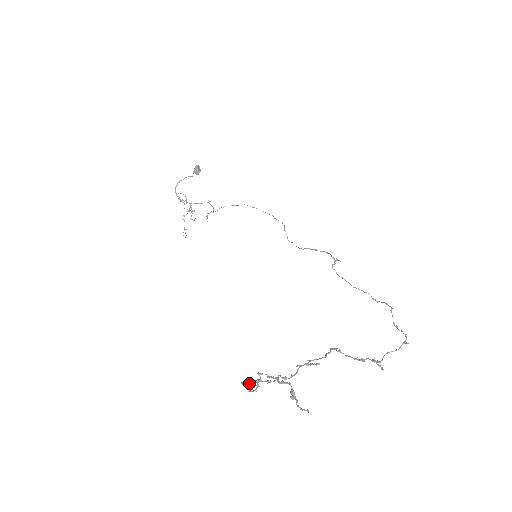
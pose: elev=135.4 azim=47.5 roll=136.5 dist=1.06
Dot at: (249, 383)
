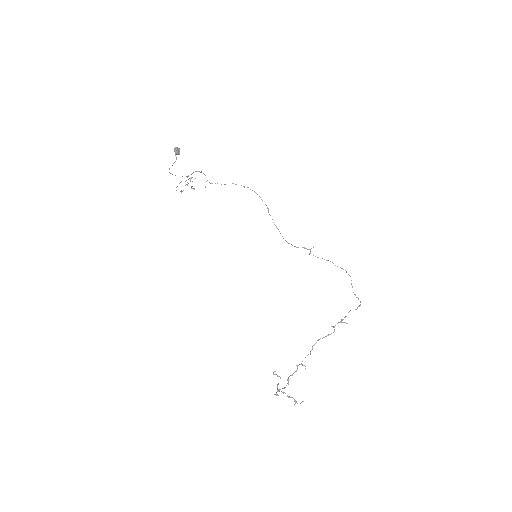
Dot at: (276, 395)
